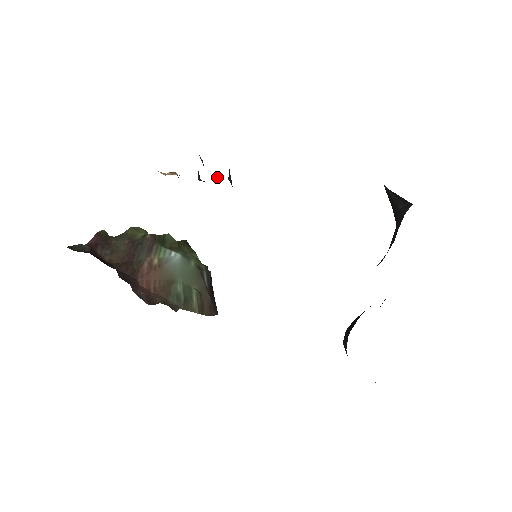
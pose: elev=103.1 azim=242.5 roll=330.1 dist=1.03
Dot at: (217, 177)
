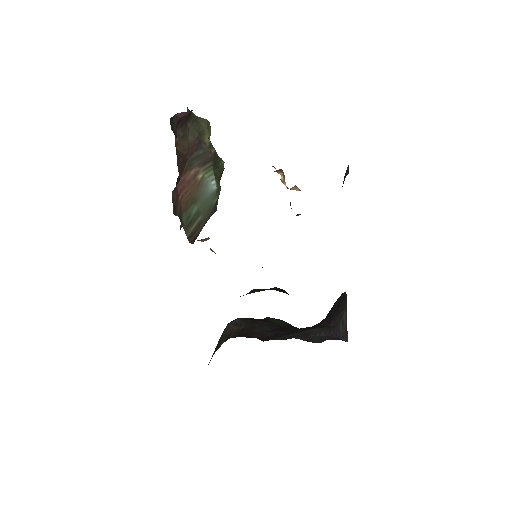
Dot at: occluded
